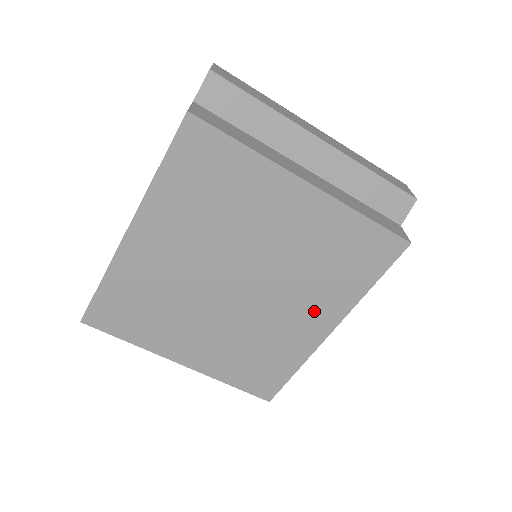
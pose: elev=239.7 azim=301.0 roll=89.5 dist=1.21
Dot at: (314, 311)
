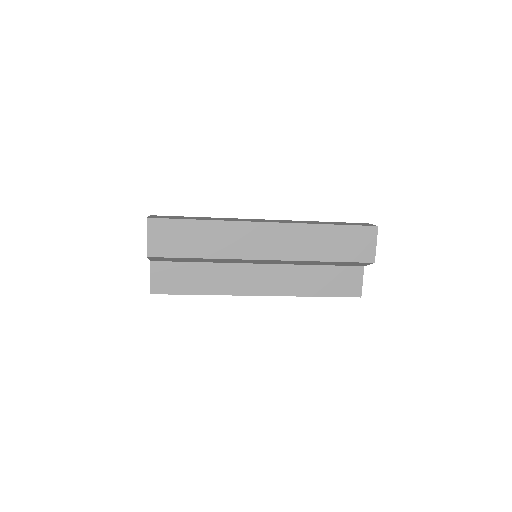
Dot at: occluded
